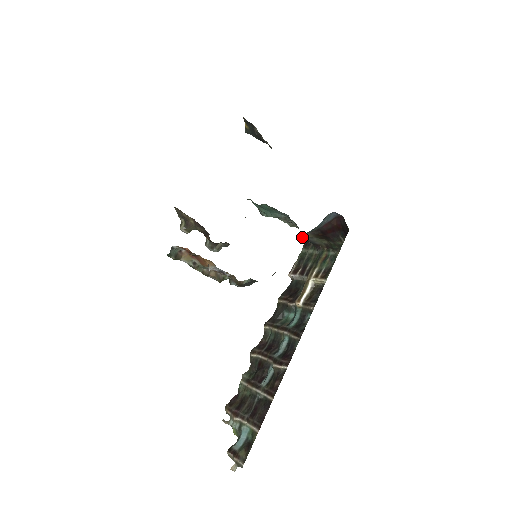
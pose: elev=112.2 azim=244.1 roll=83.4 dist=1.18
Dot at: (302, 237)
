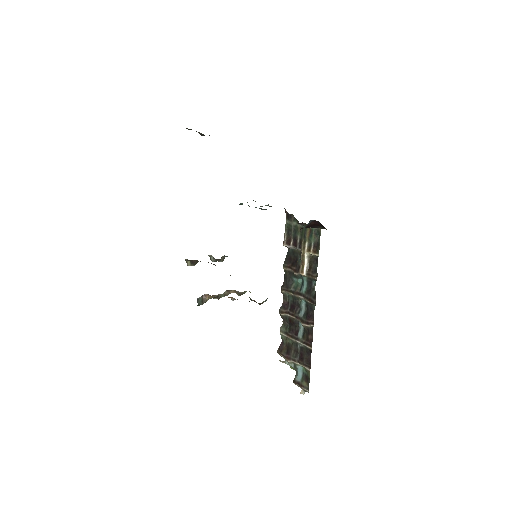
Dot at: occluded
